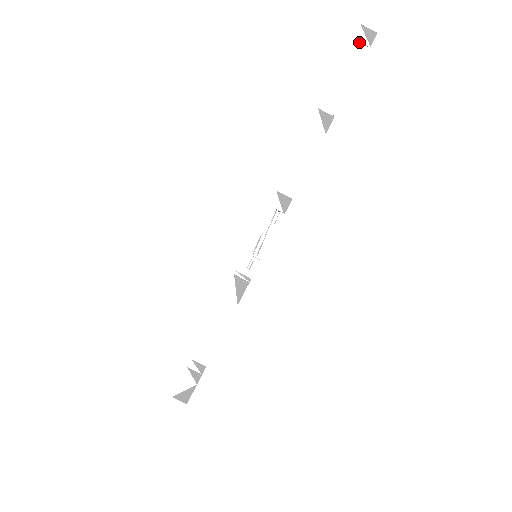
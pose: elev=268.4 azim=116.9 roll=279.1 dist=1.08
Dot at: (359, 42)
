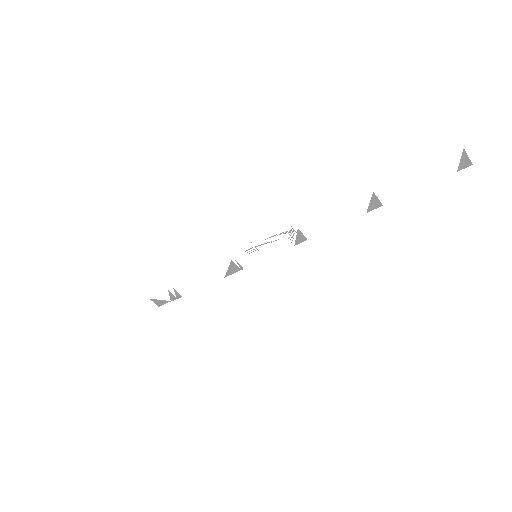
Dot at: occluded
